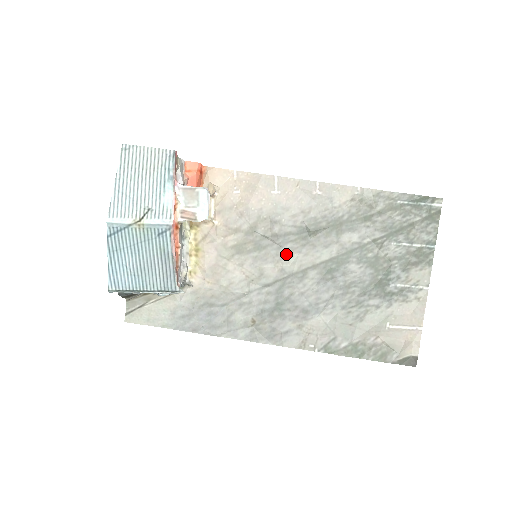
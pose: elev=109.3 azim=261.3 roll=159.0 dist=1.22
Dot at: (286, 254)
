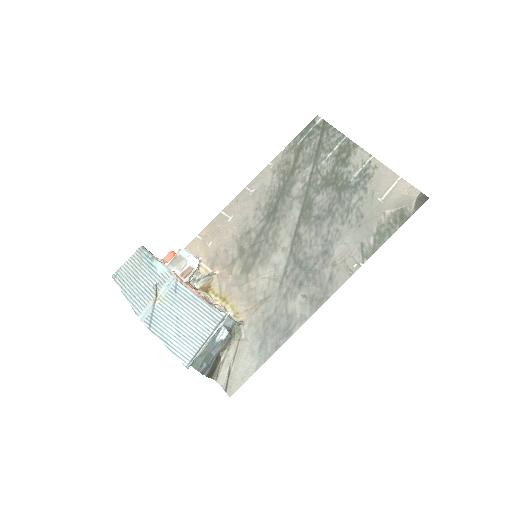
Dot at: (274, 239)
